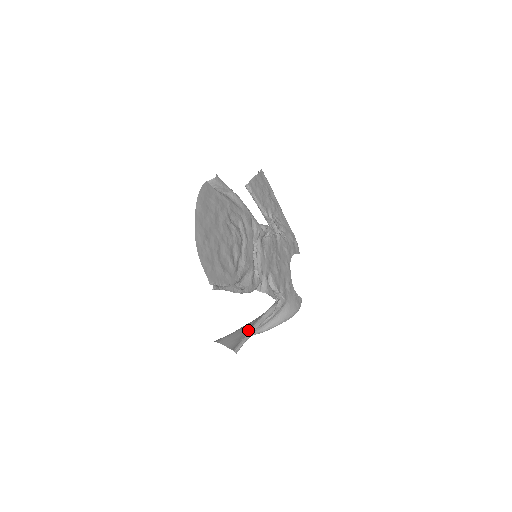
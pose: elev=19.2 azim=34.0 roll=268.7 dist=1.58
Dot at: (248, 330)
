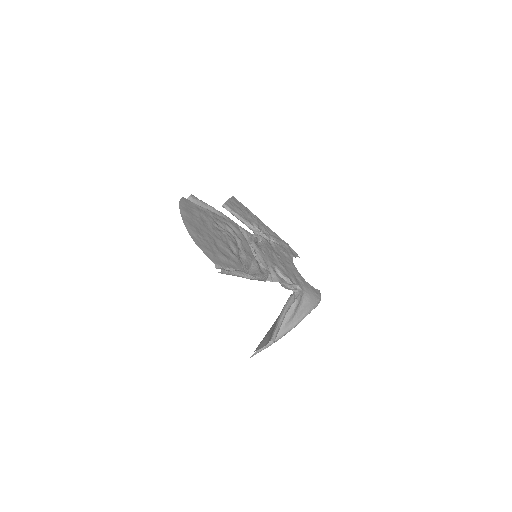
Dot at: (276, 321)
